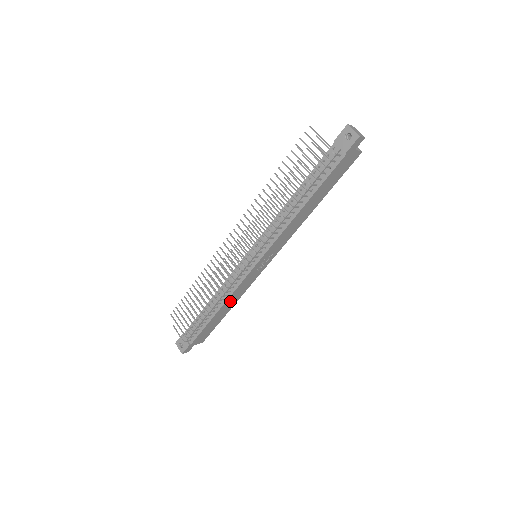
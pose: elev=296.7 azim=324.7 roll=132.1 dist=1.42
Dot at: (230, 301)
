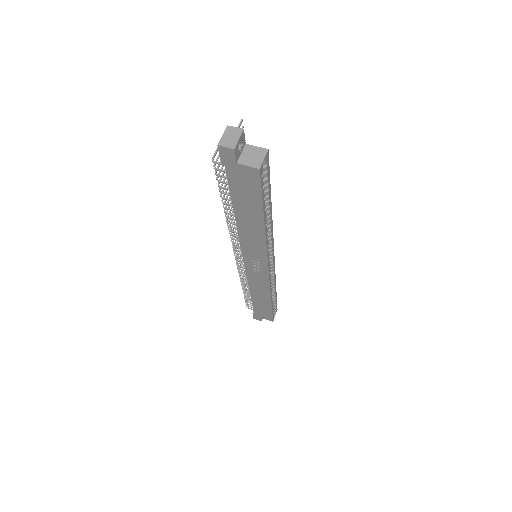
Dot at: (257, 291)
